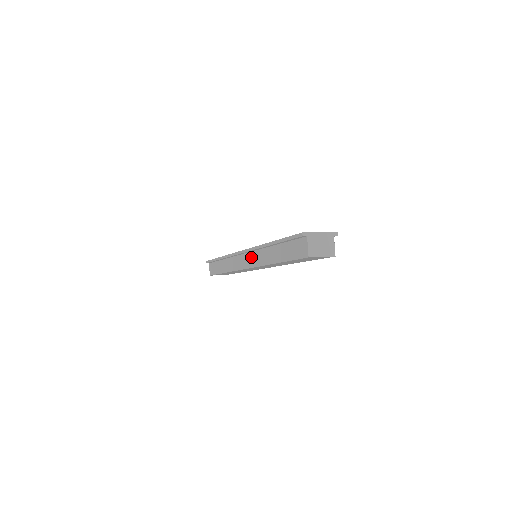
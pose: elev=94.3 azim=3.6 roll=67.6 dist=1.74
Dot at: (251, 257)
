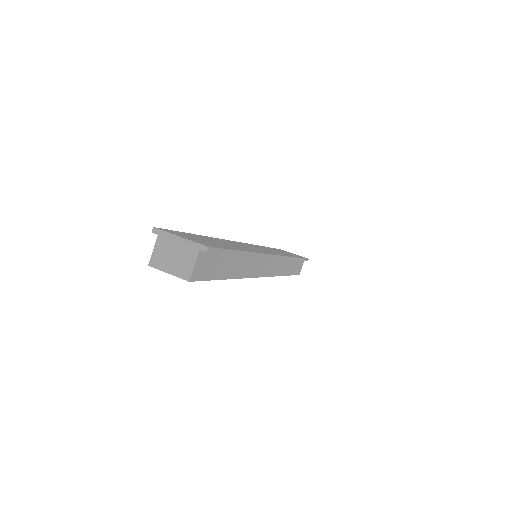
Dot at: occluded
